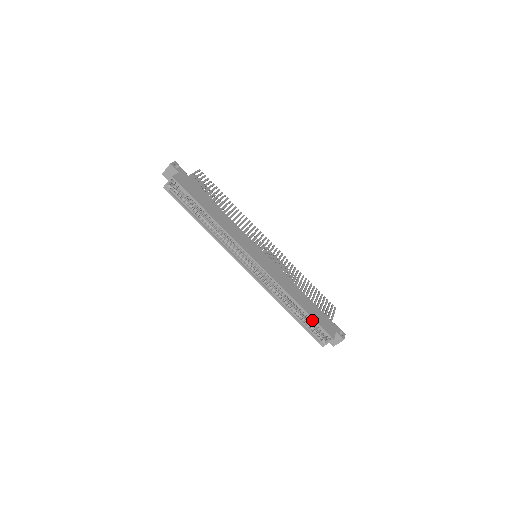
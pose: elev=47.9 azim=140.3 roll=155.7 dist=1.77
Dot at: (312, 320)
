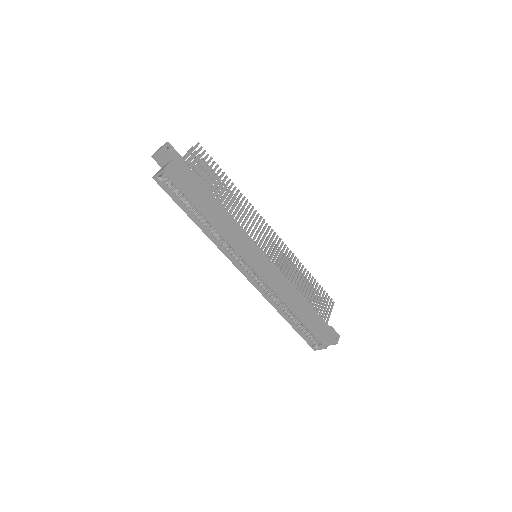
Dot at: (308, 329)
